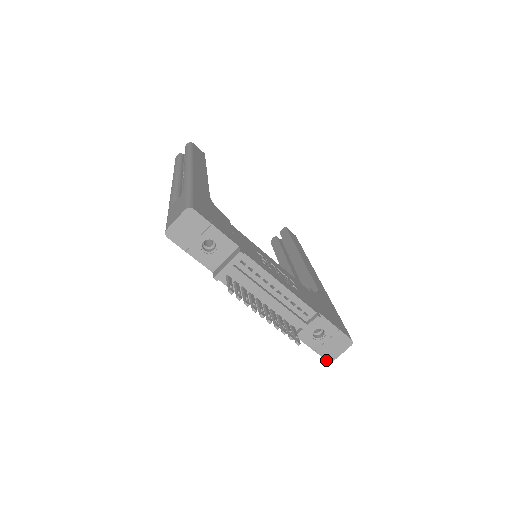
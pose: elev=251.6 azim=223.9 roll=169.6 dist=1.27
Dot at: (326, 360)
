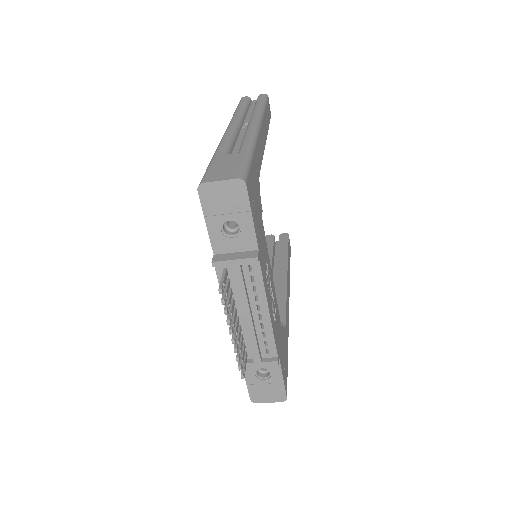
Dot at: (250, 398)
